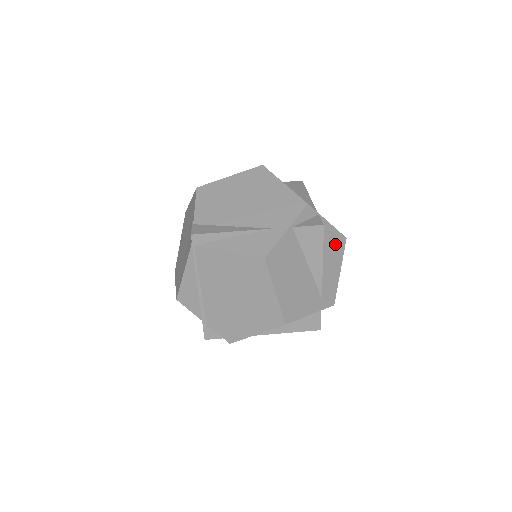
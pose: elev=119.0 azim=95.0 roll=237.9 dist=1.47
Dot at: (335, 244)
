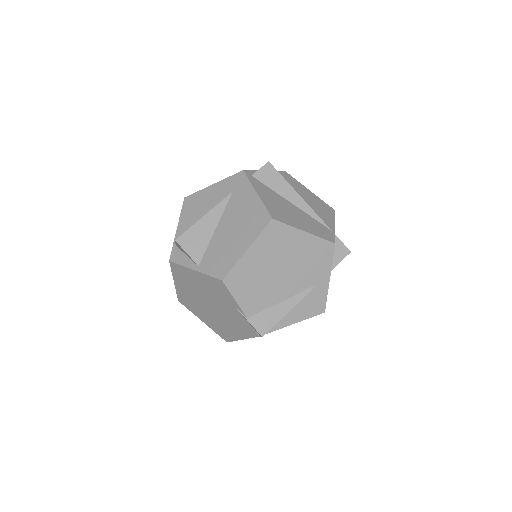
Dot at: occluded
